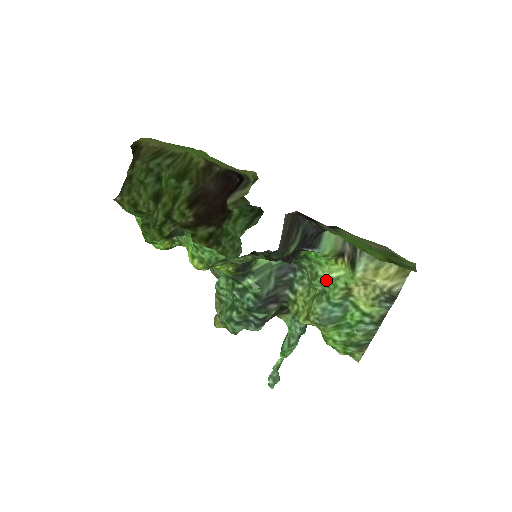
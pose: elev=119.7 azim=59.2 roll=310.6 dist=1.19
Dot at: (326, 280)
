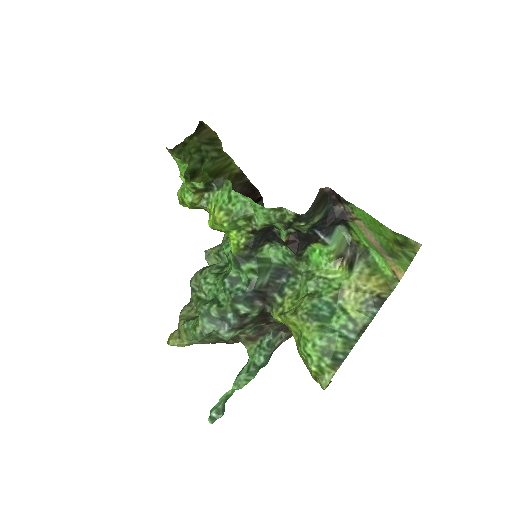
Dot at: (322, 280)
